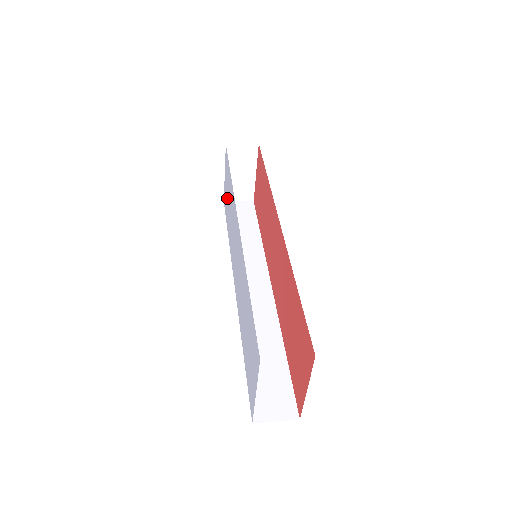
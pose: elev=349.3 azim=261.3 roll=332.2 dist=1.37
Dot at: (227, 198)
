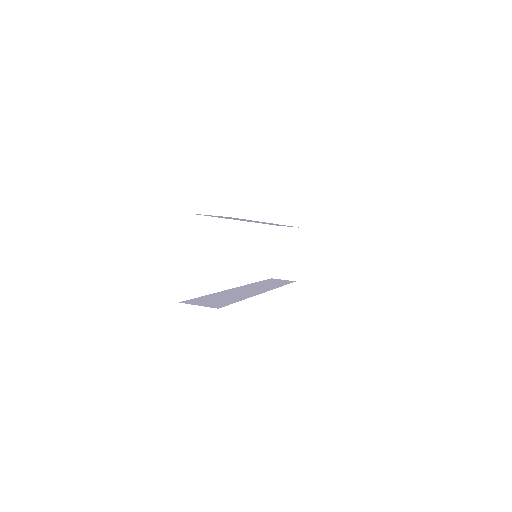
Dot at: occluded
